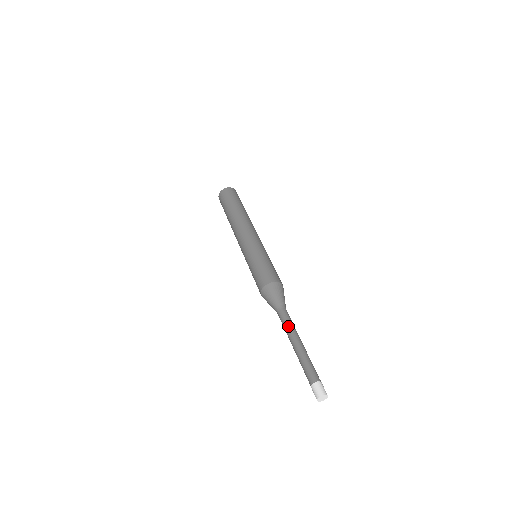
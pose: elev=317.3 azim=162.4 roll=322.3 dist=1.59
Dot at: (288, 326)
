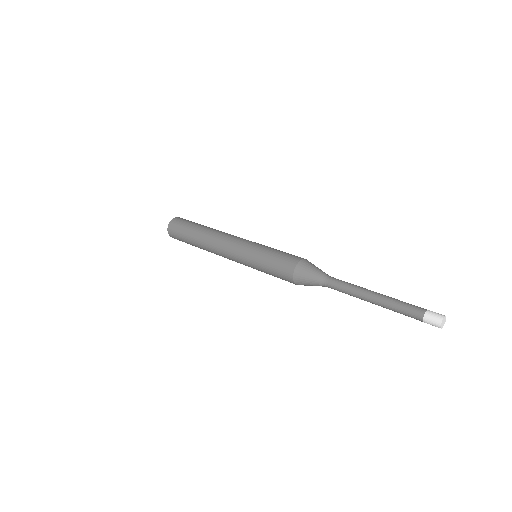
Dot at: (352, 284)
